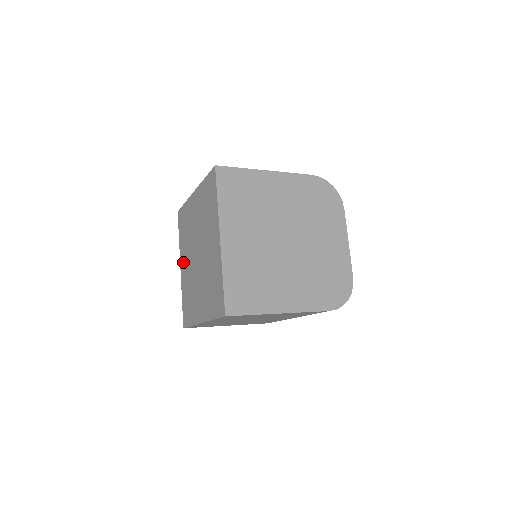
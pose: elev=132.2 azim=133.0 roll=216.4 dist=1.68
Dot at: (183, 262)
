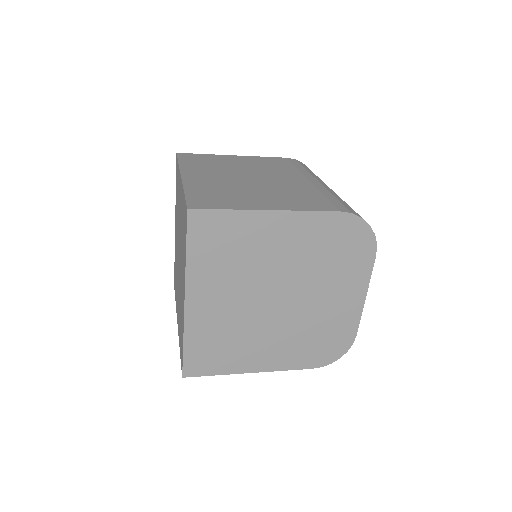
Dot at: occluded
